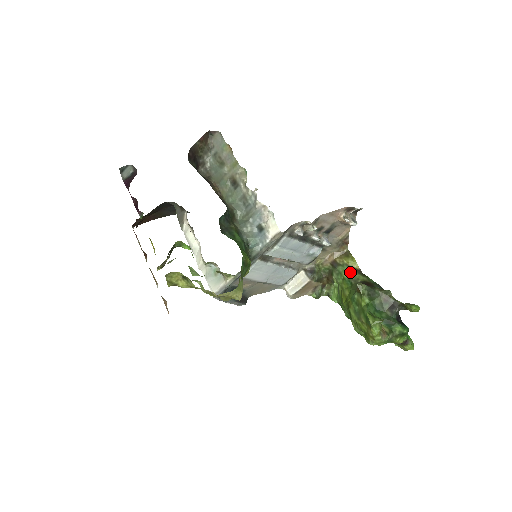
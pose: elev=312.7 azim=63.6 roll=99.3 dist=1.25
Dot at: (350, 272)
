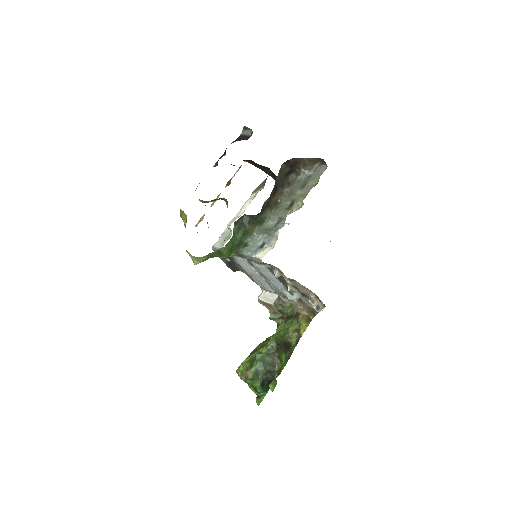
Dot at: (295, 330)
